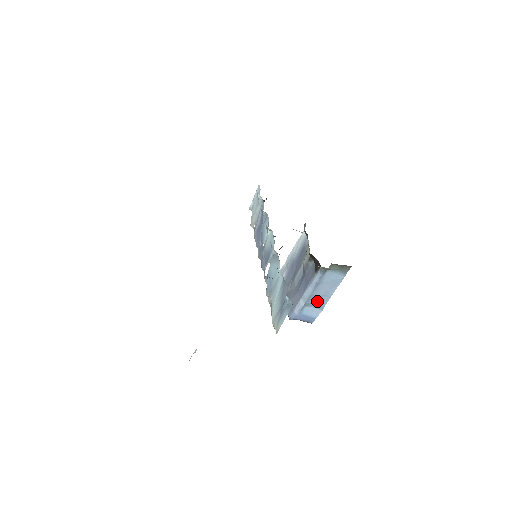
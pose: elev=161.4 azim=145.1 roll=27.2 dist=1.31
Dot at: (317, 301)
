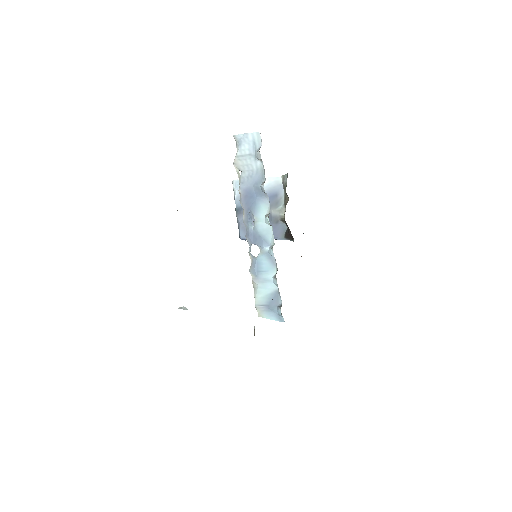
Dot at: occluded
